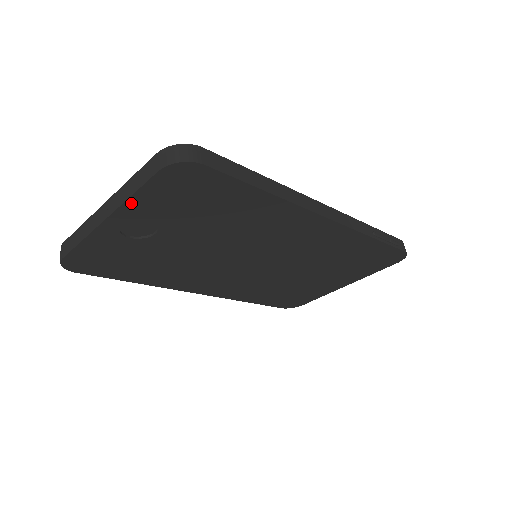
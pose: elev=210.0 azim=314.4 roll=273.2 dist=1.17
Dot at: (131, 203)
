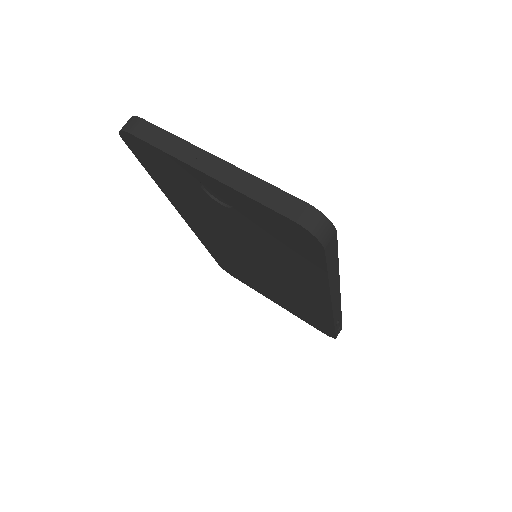
Dot at: (241, 195)
